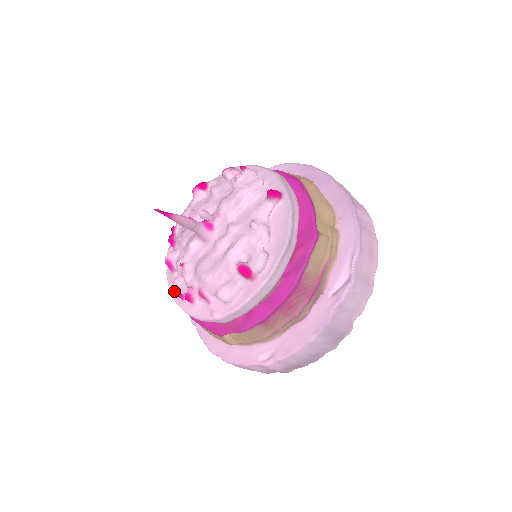
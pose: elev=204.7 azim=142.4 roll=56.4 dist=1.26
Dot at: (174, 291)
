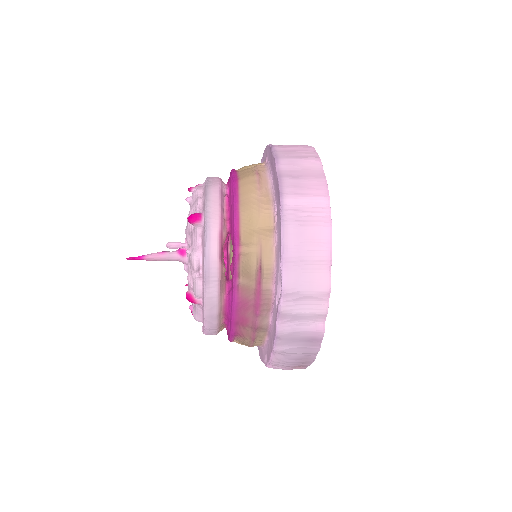
Dot at: occluded
